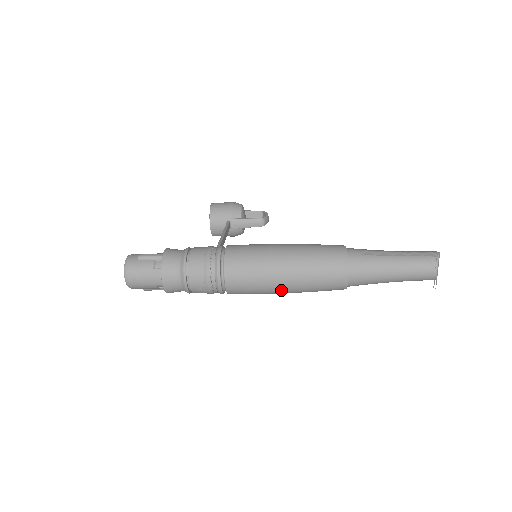
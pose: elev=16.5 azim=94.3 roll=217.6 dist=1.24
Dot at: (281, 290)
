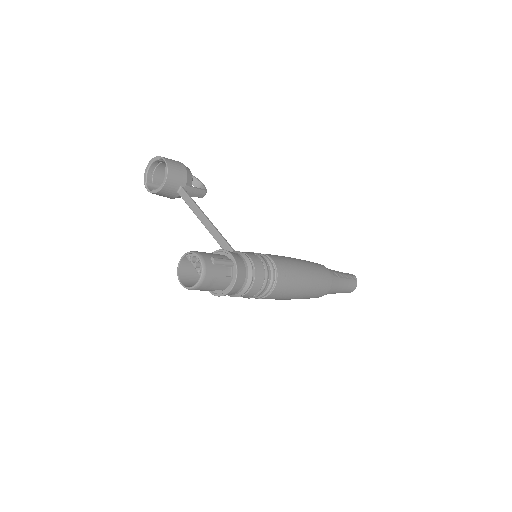
Dot at: occluded
